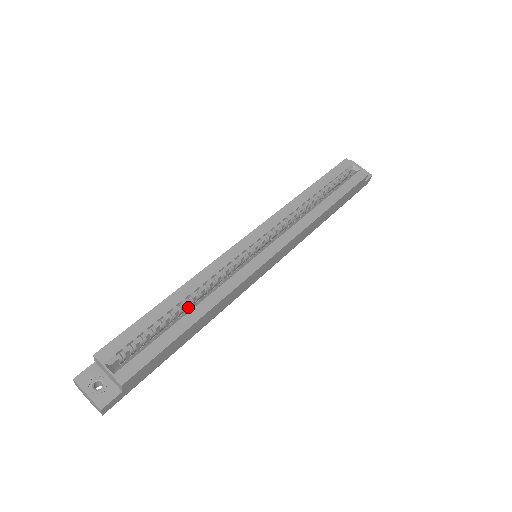
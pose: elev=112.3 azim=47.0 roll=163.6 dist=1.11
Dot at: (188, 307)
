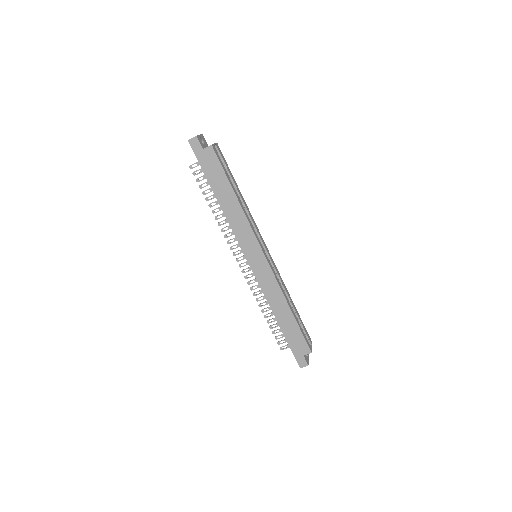
Dot at: occluded
